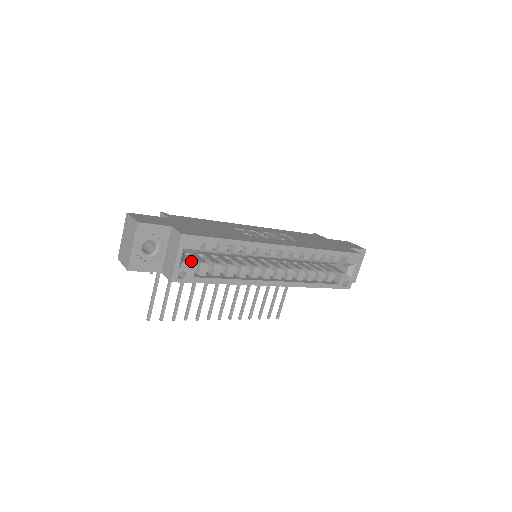
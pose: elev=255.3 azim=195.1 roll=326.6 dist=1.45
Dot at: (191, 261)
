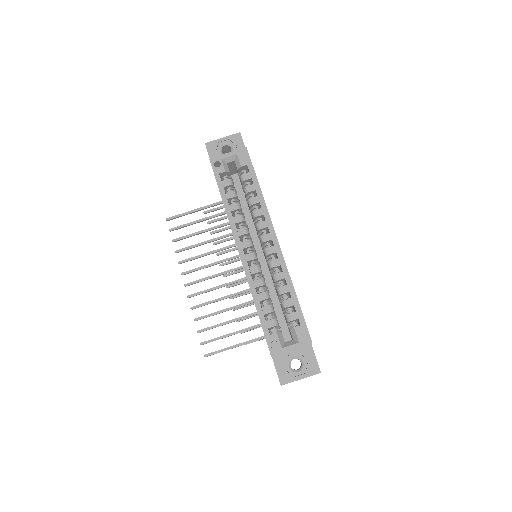
Dot at: occluded
